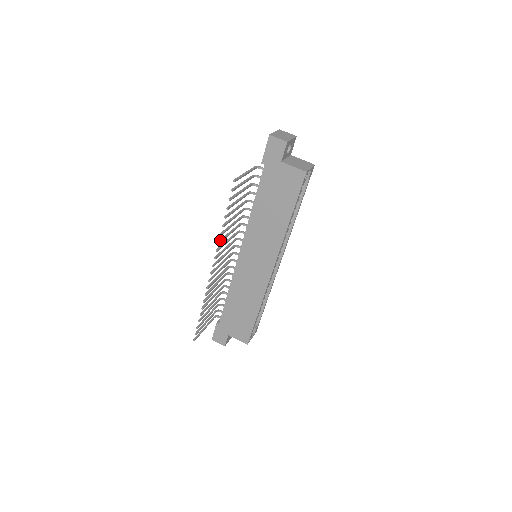
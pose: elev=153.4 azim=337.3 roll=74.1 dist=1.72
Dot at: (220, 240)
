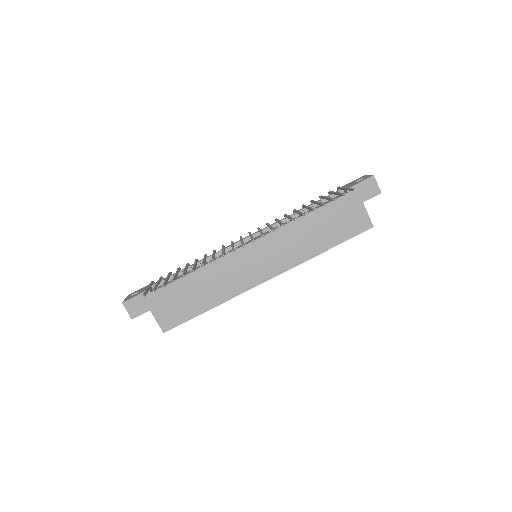
Dot at: occluded
